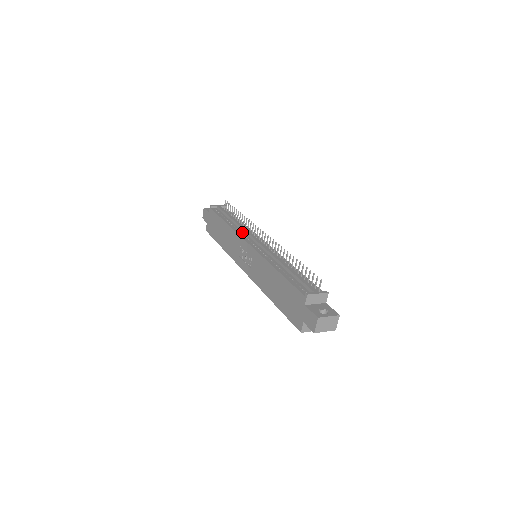
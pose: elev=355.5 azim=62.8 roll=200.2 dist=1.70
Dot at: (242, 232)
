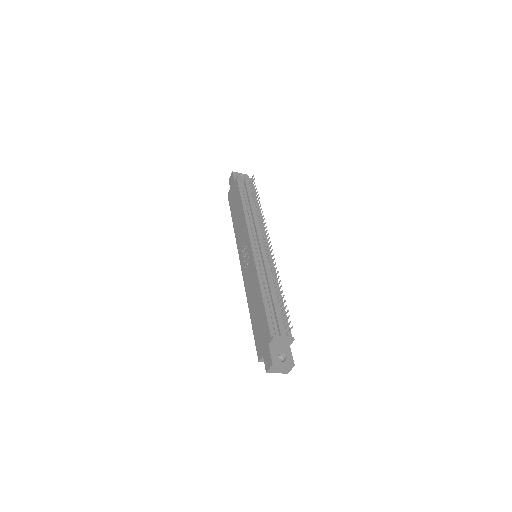
Dot at: (252, 226)
